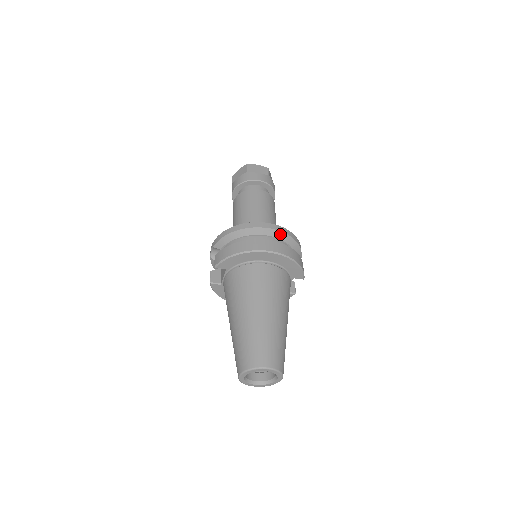
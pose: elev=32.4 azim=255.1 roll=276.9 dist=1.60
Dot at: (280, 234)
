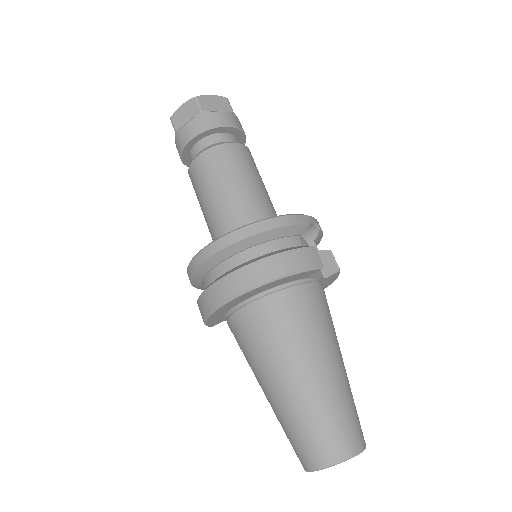
Dot at: (237, 246)
